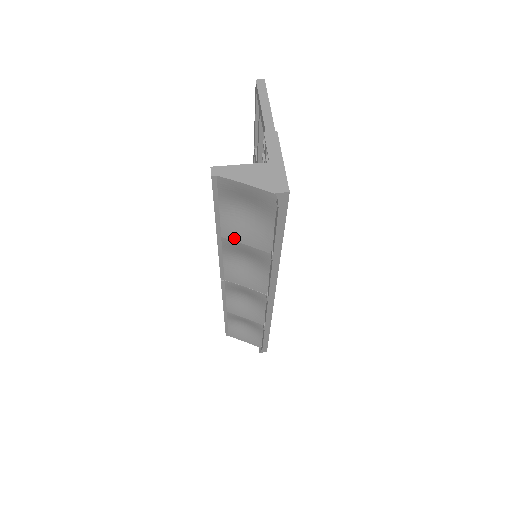
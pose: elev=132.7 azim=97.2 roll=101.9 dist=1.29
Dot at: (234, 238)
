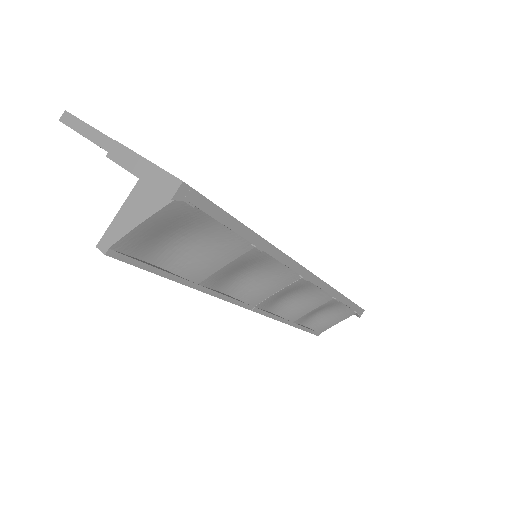
Dot at: (208, 273)
